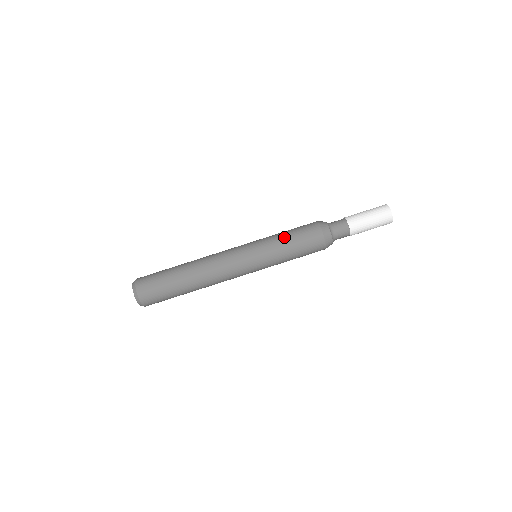
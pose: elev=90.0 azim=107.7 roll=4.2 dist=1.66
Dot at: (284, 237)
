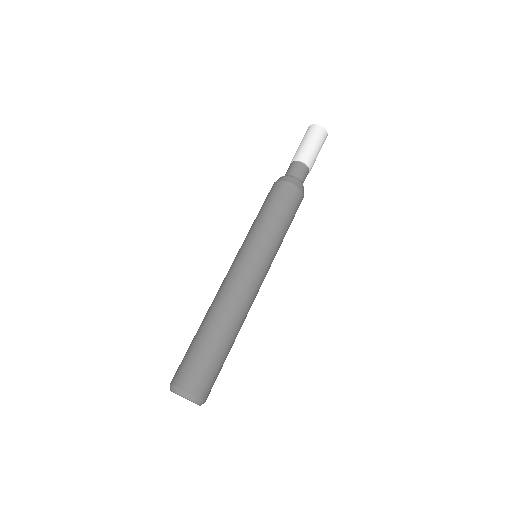
Dot at: (256, 217)
